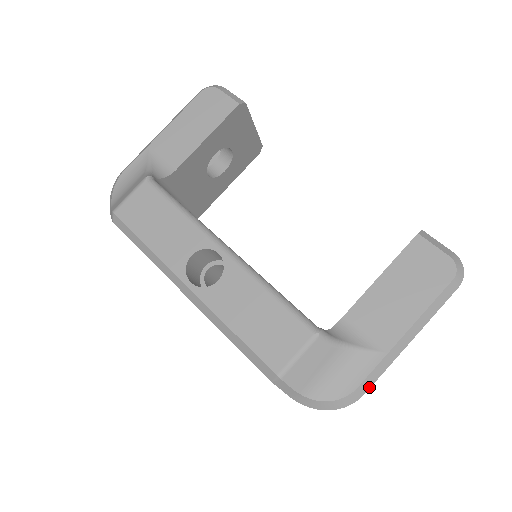
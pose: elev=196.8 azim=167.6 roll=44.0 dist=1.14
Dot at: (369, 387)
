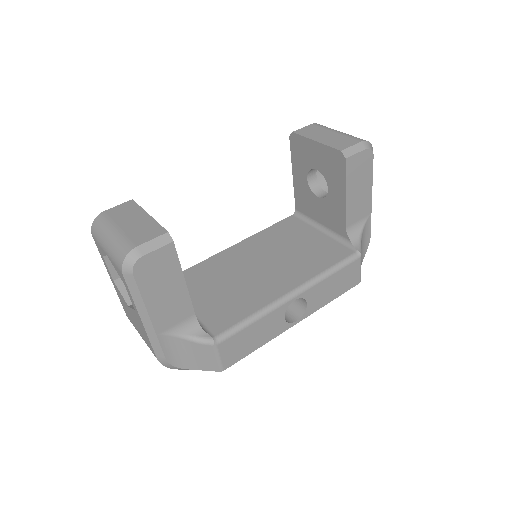
Dot at: occluded
